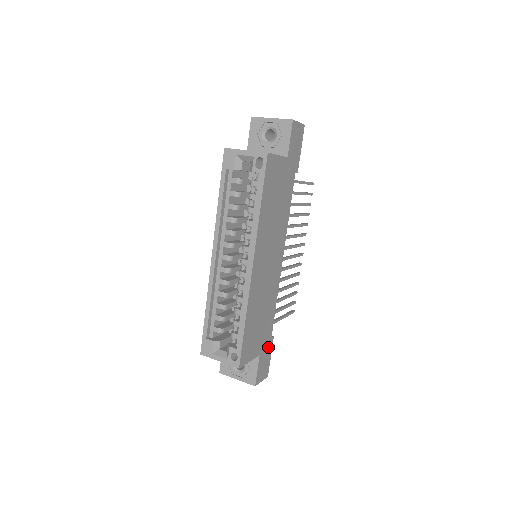
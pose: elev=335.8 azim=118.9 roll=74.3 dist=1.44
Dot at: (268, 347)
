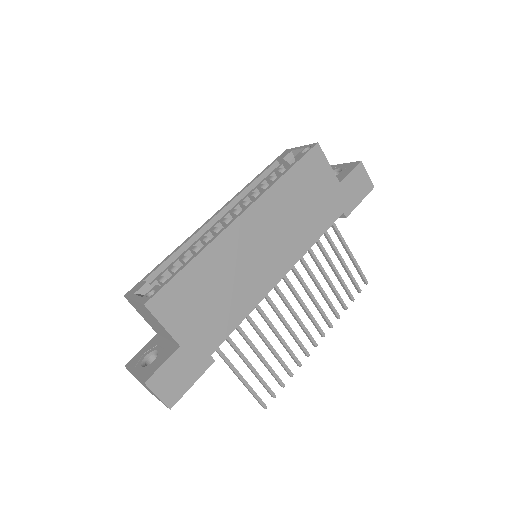
Dot at: (198, 361)
